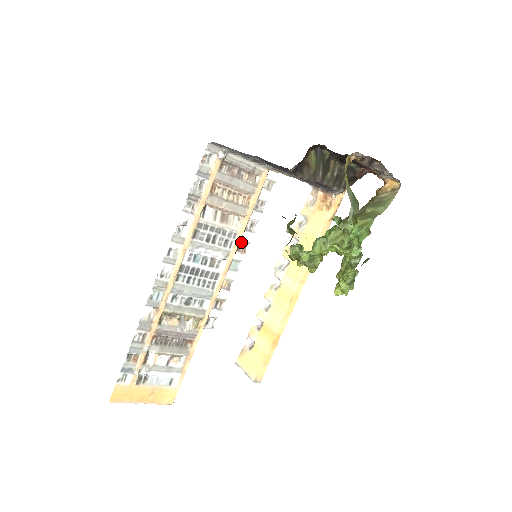
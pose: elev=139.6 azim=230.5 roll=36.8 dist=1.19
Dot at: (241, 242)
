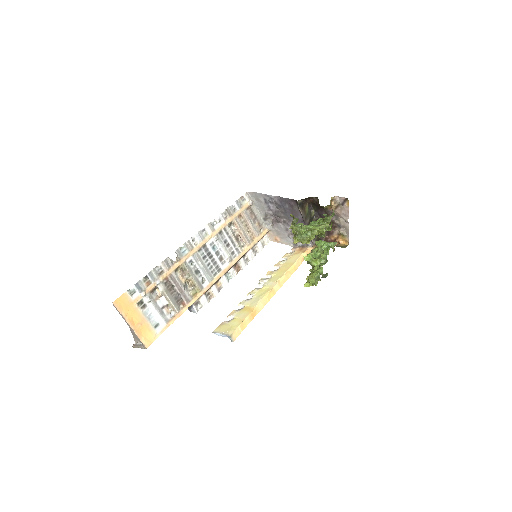
Dot at: (238, 265)
